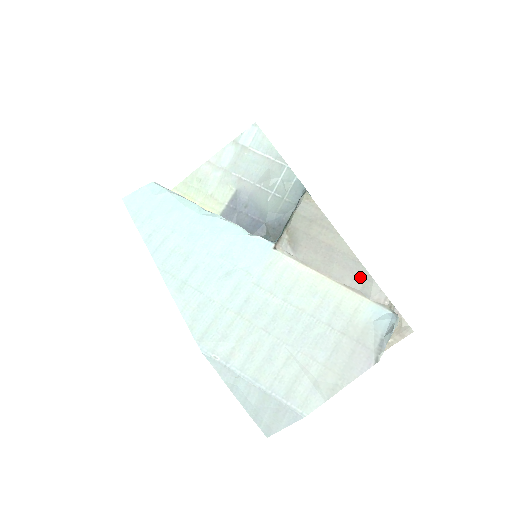
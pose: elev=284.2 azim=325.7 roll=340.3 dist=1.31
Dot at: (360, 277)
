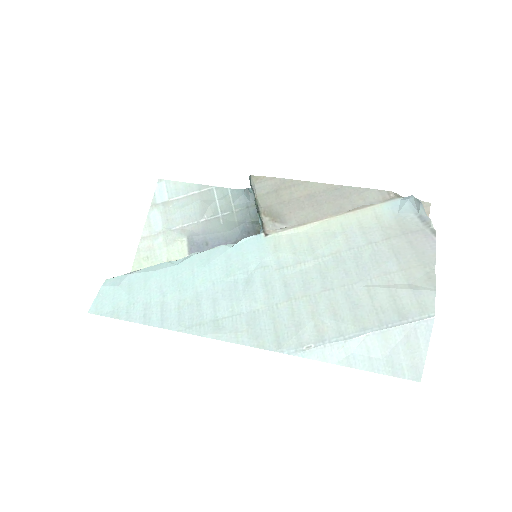
Dot at: (354, 196)
